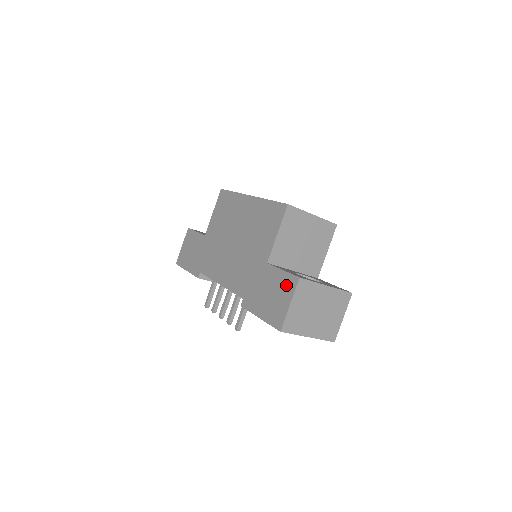
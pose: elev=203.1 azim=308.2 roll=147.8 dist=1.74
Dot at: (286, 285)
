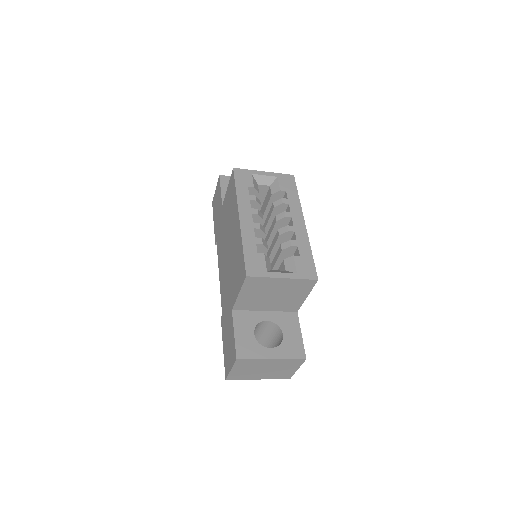
Dot at: (232, 351)
